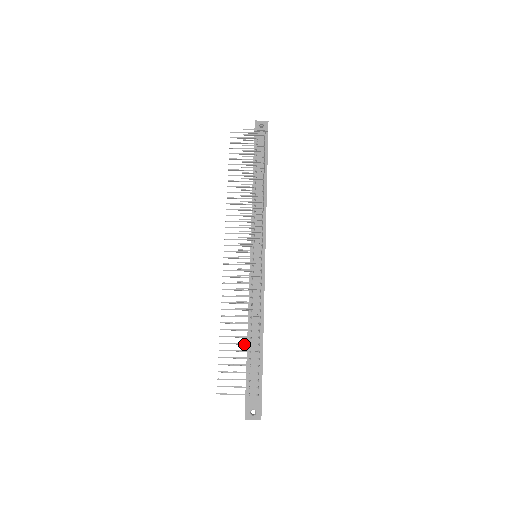
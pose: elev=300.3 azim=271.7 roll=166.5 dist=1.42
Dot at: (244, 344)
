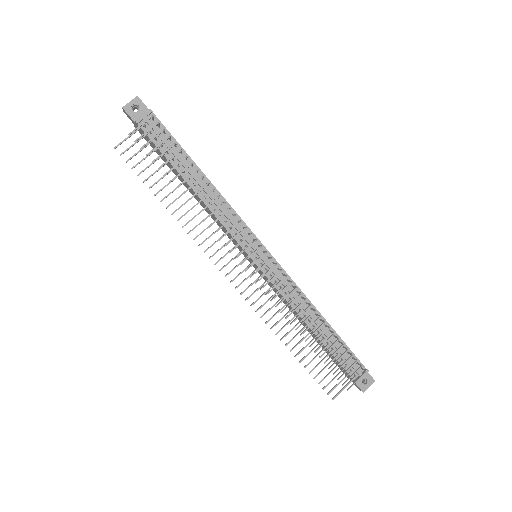
Dot at: occluded
